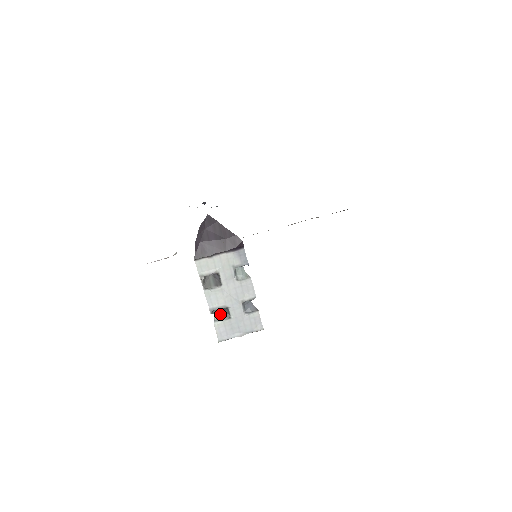
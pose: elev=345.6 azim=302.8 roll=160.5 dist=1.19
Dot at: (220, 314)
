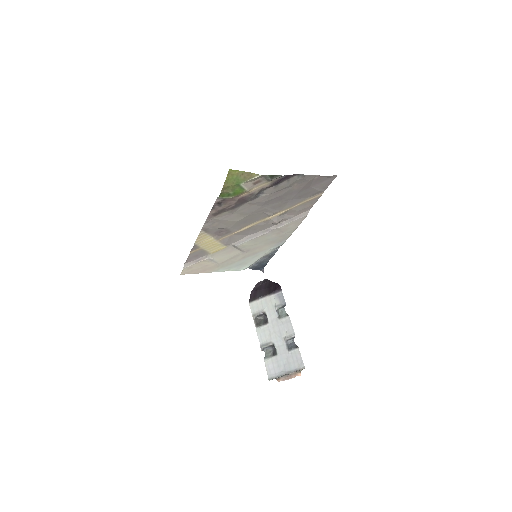
Dot at: (270, 353)
